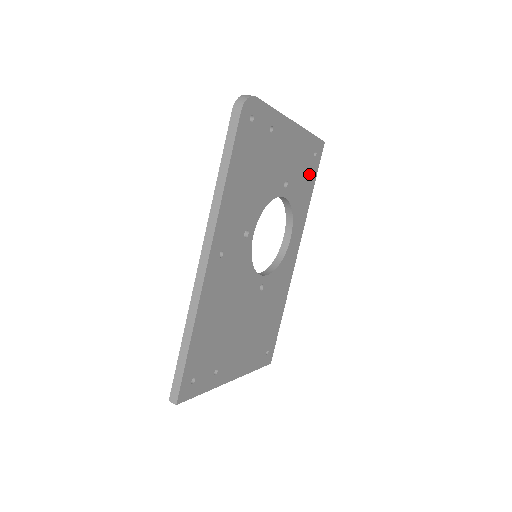
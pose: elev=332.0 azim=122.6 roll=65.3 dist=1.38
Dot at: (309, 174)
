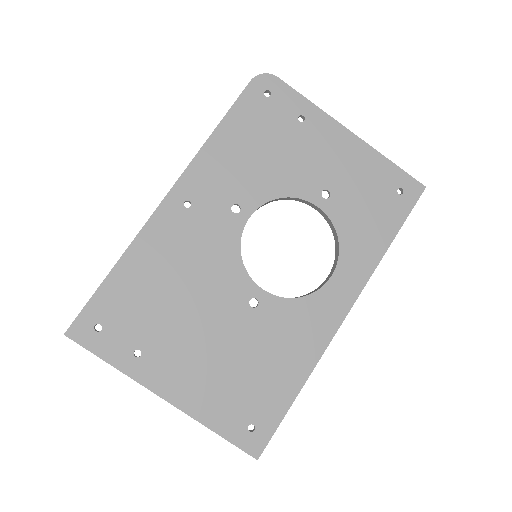
Dot at: (384, 211)
